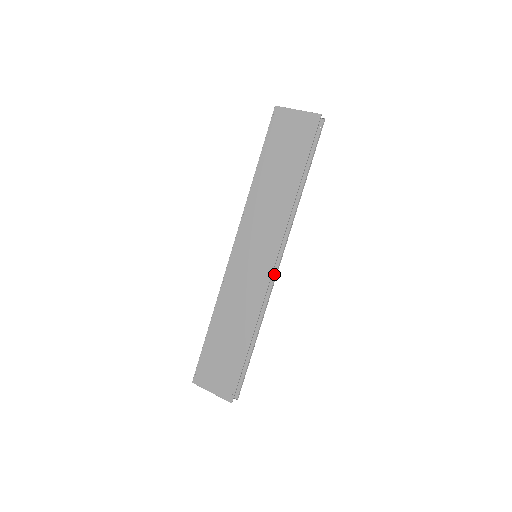
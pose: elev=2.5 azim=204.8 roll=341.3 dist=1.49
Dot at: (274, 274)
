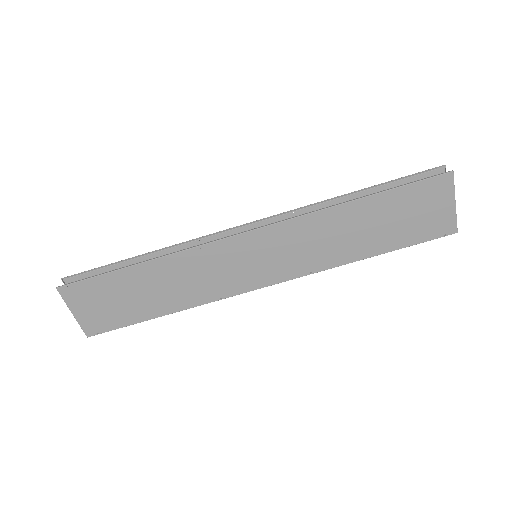
Dot at: occluded
